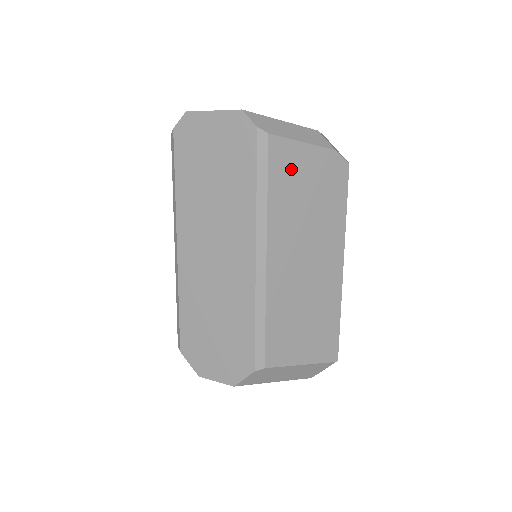
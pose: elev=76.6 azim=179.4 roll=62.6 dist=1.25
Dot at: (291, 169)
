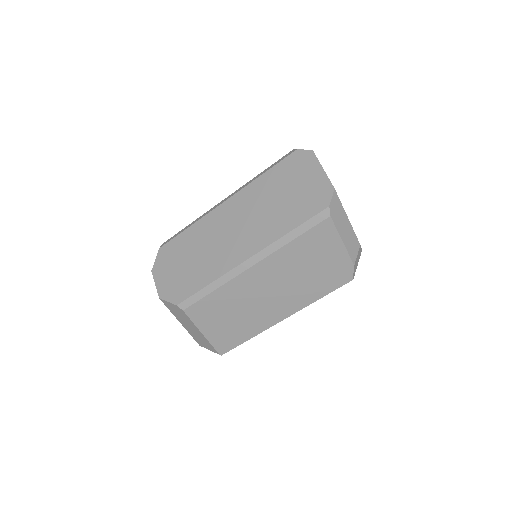
Dot at: (319, 245)
